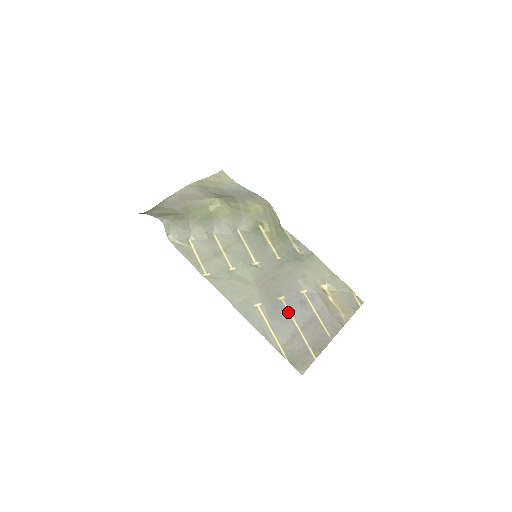
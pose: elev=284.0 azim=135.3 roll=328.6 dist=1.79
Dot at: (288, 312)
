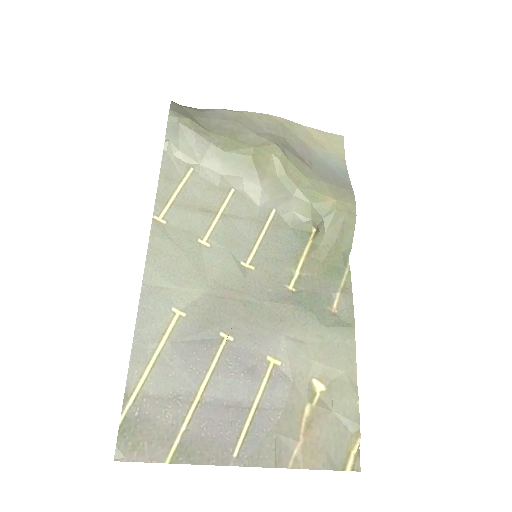
Dot at: (211, 362)
